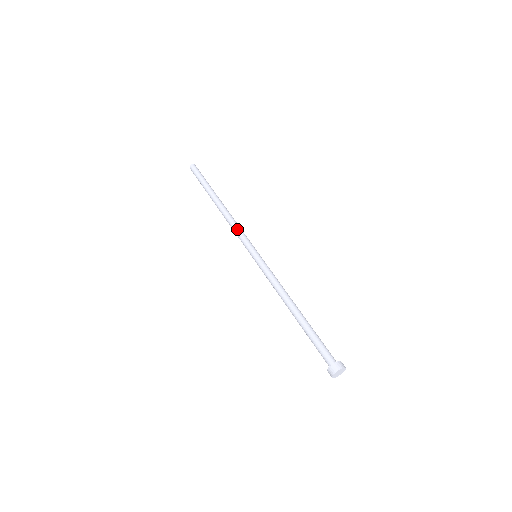
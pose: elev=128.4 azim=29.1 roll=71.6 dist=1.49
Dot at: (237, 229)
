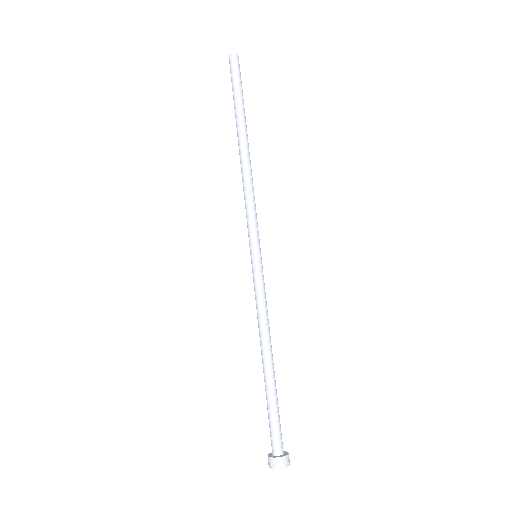
Dot at: (251, 203)
